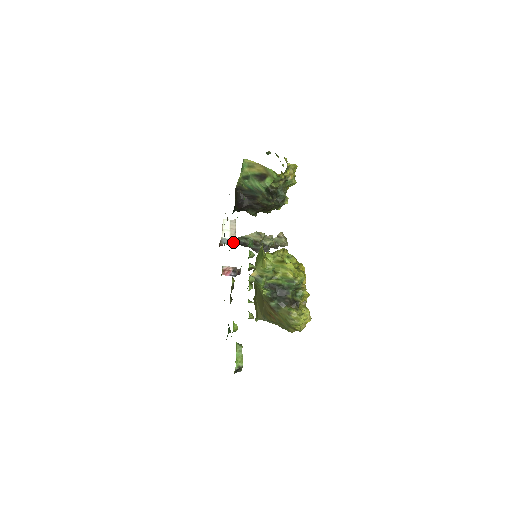
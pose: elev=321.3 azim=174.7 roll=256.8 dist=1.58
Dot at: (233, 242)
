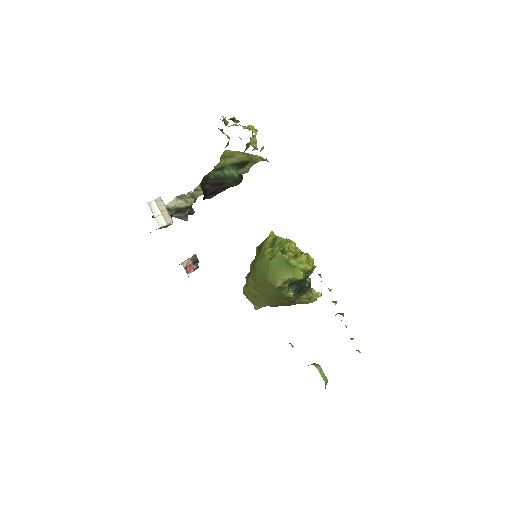
Dot at: occluded
